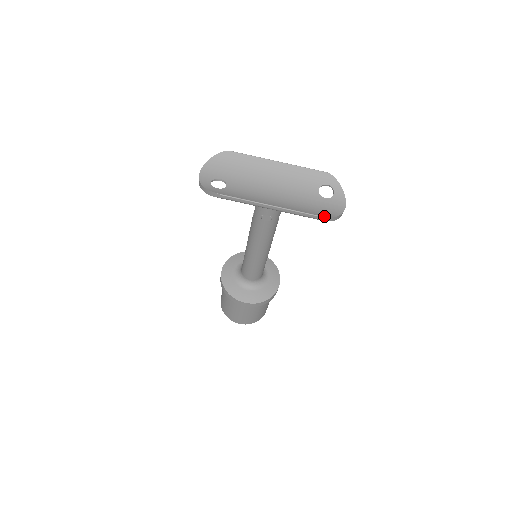
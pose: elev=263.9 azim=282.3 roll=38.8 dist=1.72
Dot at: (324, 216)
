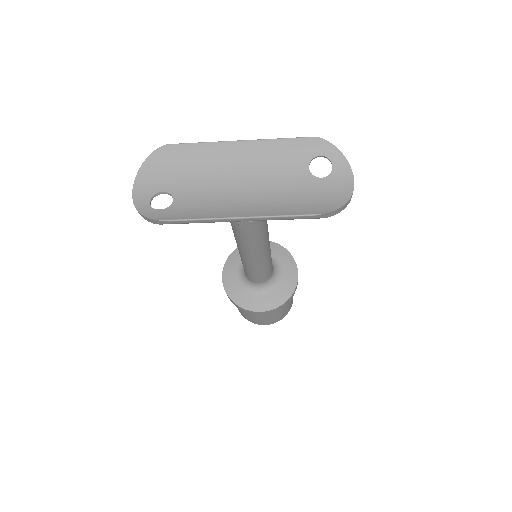
Dot at: (323, 212)
